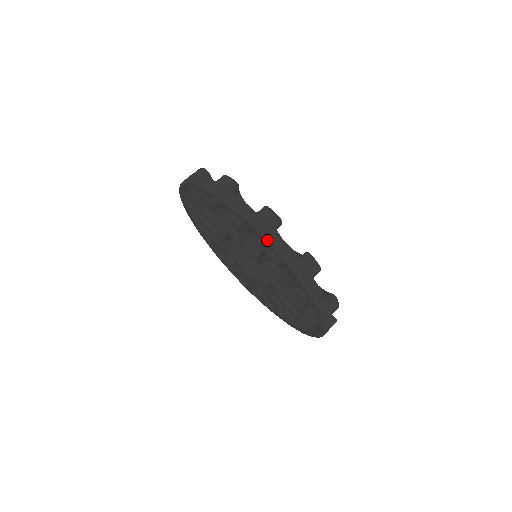
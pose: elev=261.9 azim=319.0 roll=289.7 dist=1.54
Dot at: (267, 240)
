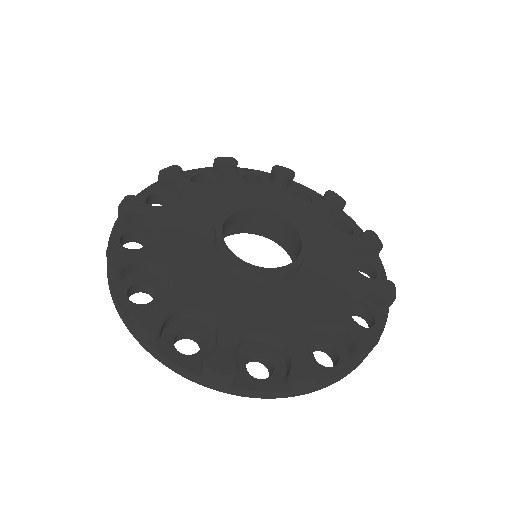
Dot at: occluded
